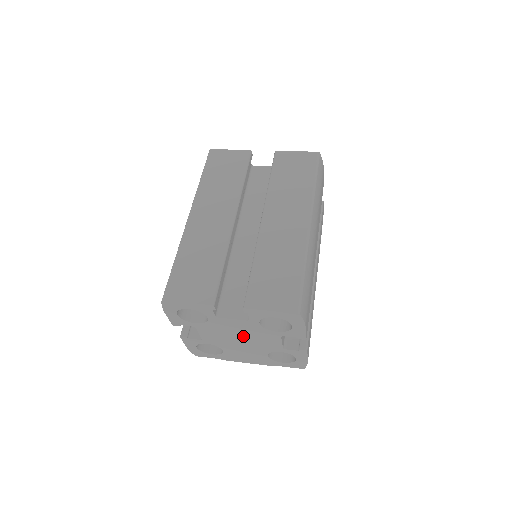
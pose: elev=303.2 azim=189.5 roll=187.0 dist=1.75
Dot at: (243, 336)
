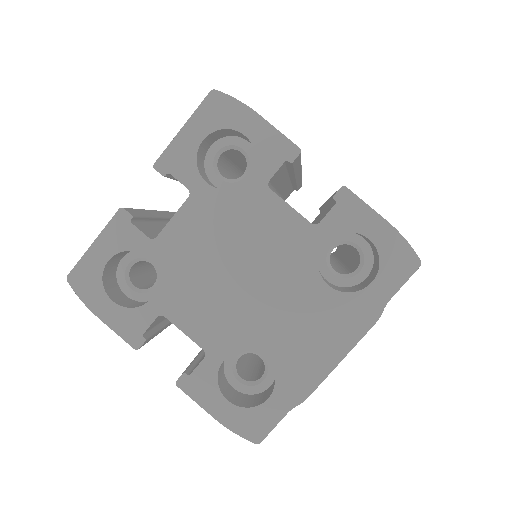
Dot at: (233, 258)
